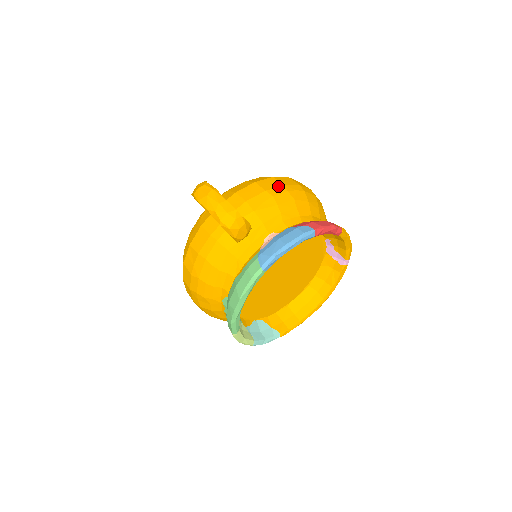
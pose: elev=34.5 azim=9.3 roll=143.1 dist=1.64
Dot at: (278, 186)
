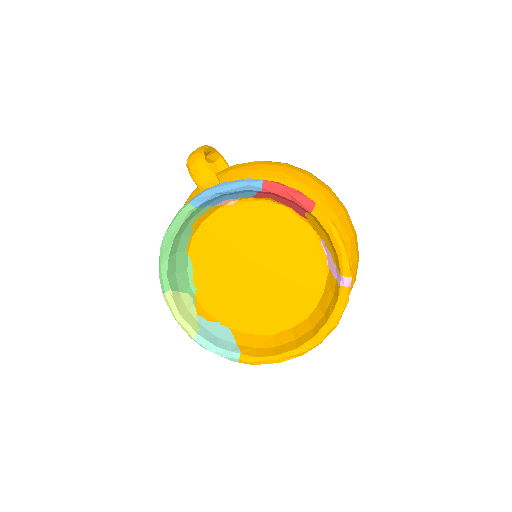
Dot at: (277, 162)
